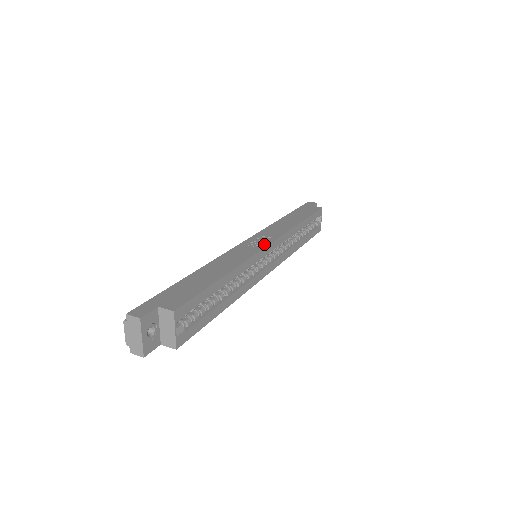
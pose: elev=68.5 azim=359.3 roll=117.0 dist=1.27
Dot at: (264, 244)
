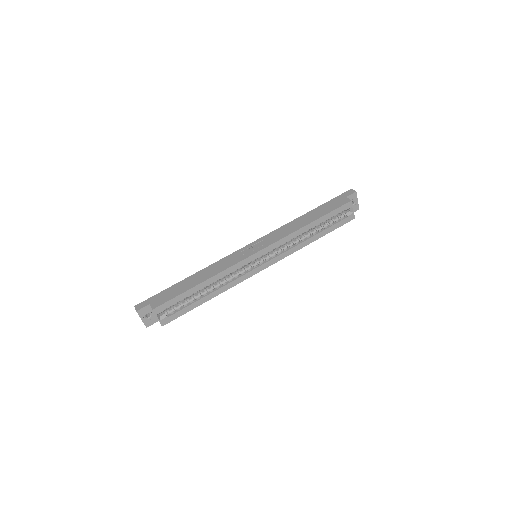
Dot at: (253, 252)
